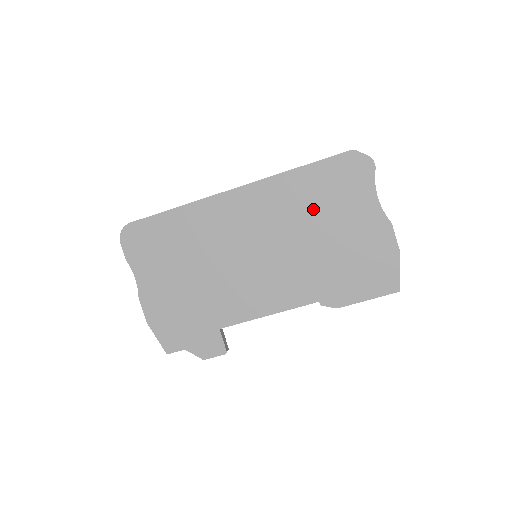
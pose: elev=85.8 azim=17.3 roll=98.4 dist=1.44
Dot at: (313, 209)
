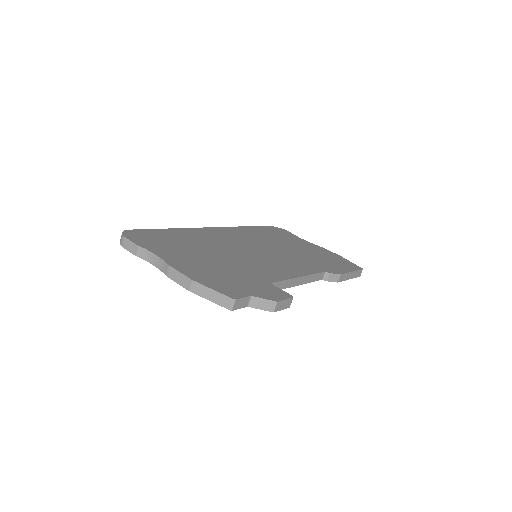
Dot at: (273, 239)
